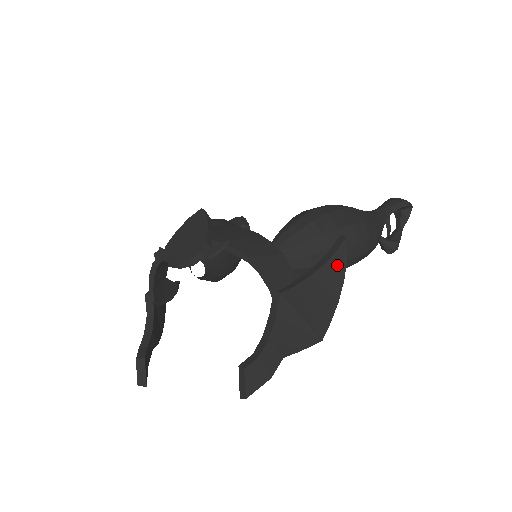
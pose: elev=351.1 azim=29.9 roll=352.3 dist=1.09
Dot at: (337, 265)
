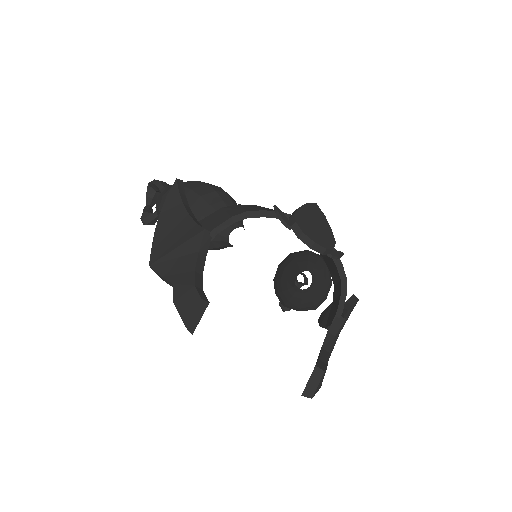
Dot at: (348, 316)
